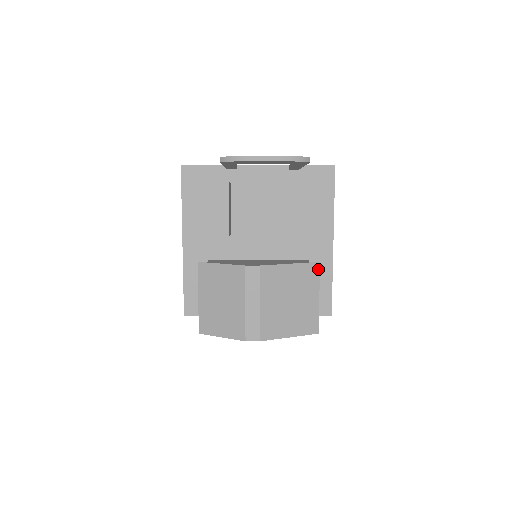
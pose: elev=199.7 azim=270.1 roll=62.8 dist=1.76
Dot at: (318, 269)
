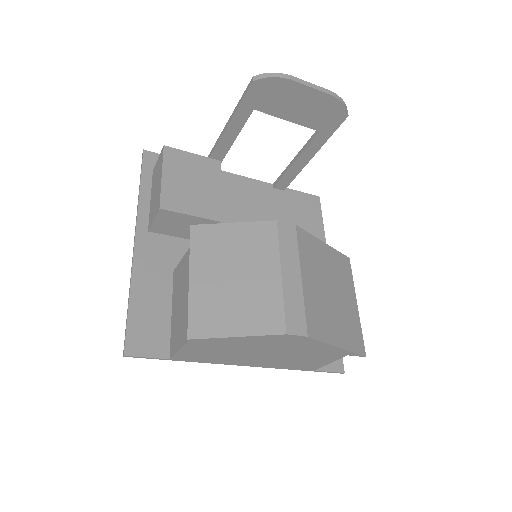
Dot at: (349, 266)
